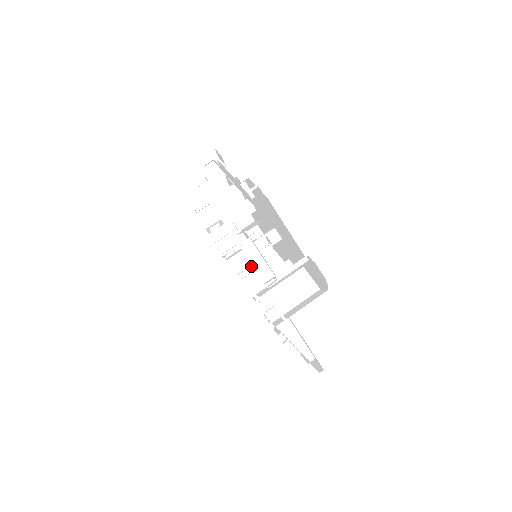
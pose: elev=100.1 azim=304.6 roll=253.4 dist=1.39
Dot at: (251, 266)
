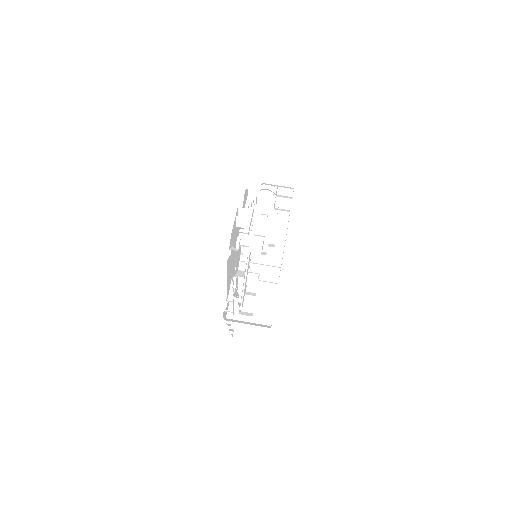
Dot at: occluded
